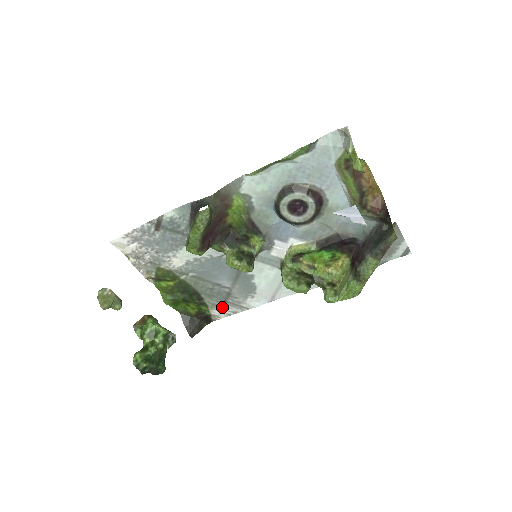
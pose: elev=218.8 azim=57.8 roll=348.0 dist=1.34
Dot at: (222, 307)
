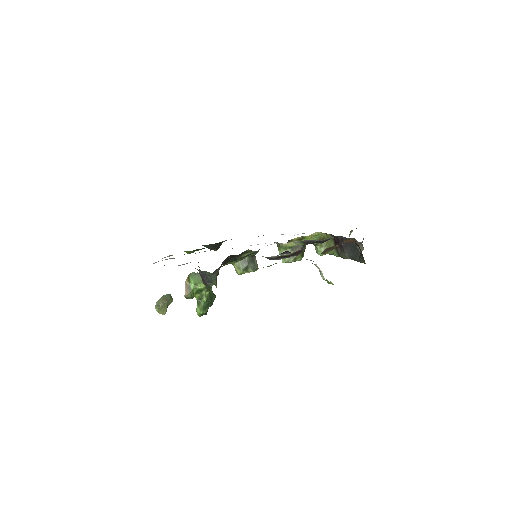
Dot at: occluded
